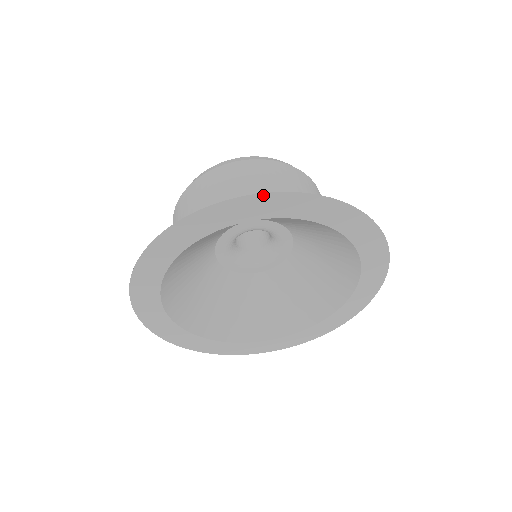
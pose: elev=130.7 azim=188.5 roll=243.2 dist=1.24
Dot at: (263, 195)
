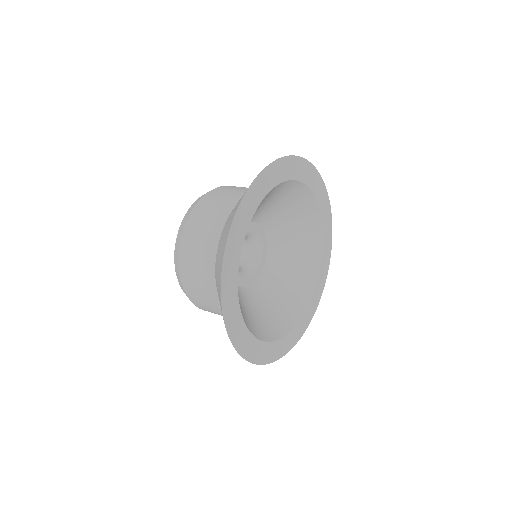
Dot at: (315, 170)
